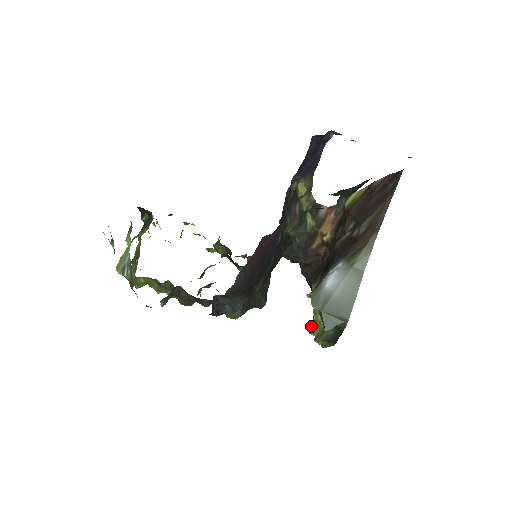
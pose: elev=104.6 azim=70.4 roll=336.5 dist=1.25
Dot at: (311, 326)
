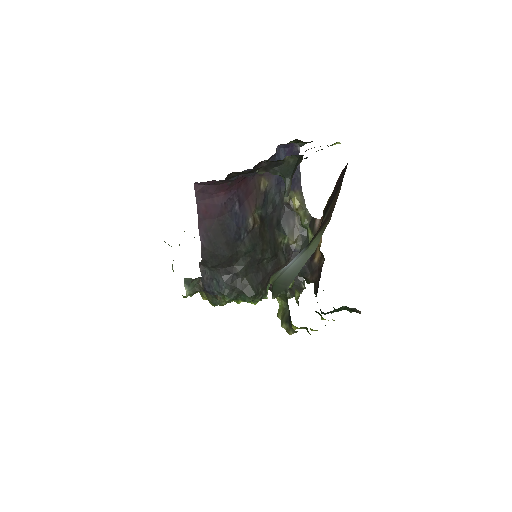
Dot at: (280, 310)
